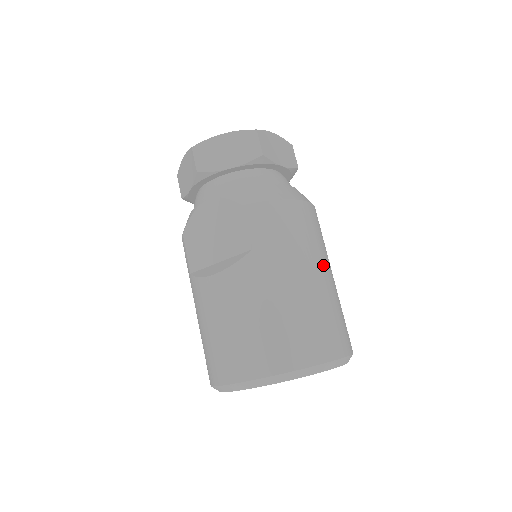
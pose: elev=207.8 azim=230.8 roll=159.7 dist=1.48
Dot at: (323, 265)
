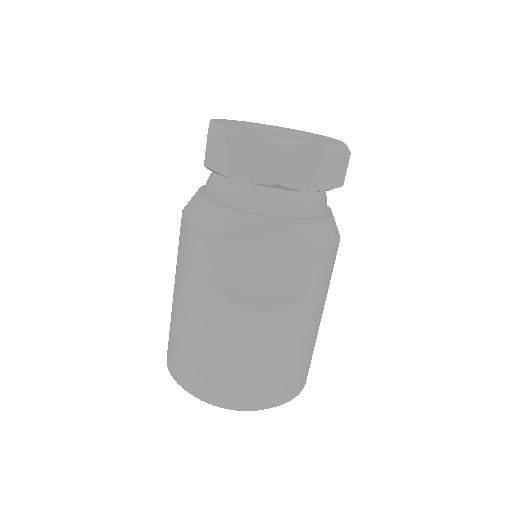
Dot at: occluded
